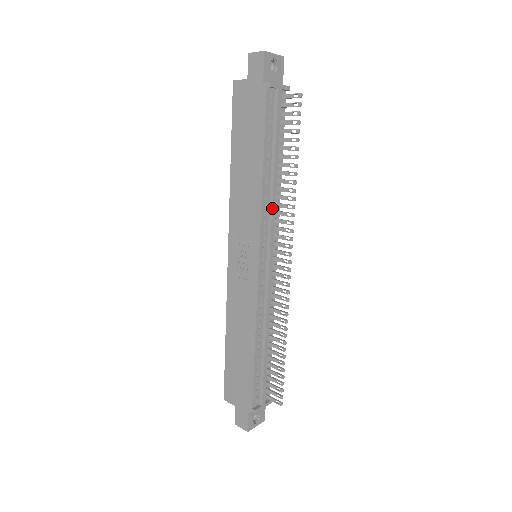
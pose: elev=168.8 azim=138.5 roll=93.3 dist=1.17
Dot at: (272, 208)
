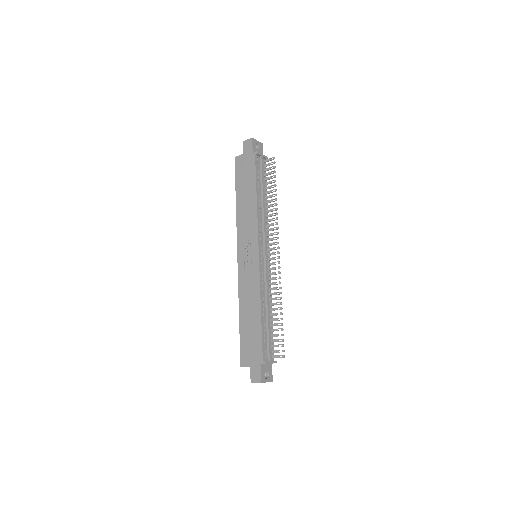
Dot at: (264, 221)
